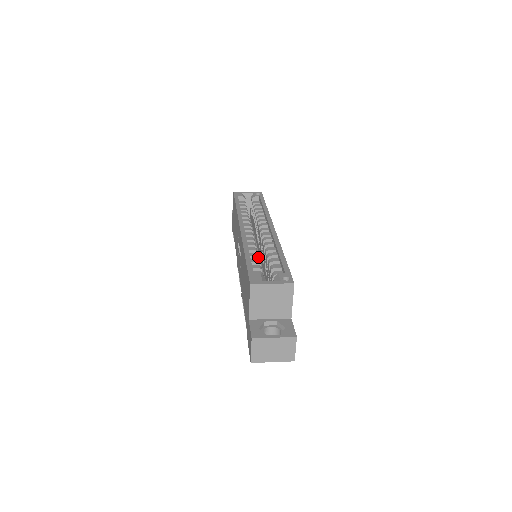
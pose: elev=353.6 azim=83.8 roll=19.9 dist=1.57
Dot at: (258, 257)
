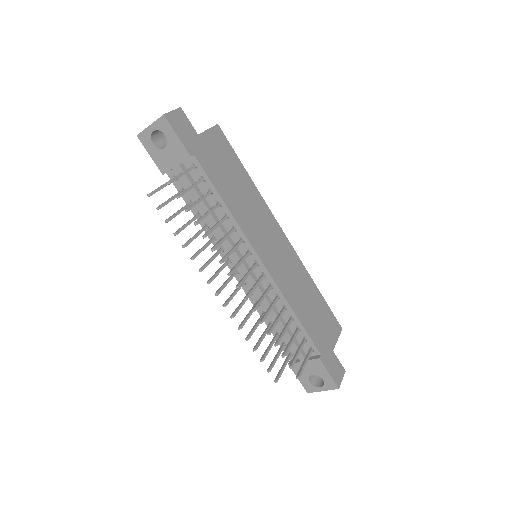
Dot at: occluded
